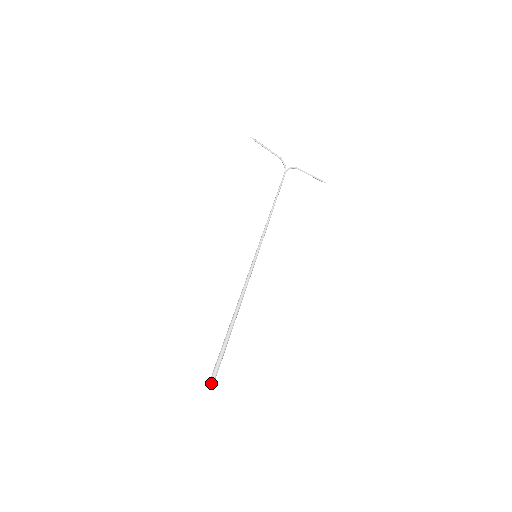
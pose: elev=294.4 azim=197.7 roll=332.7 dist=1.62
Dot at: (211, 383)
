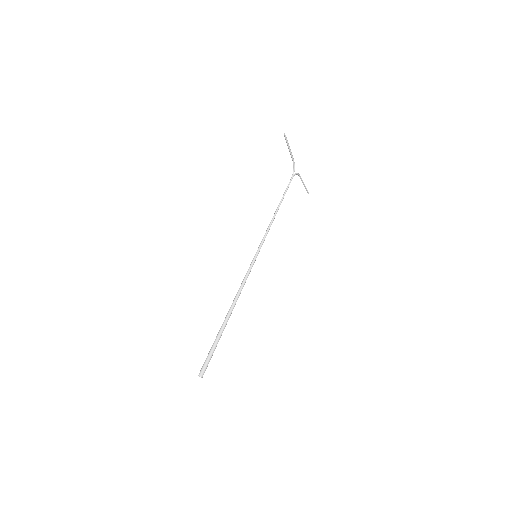
Dot at: (202, 375)
